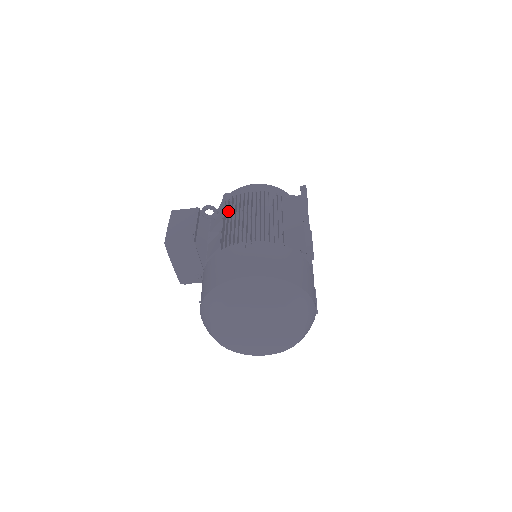
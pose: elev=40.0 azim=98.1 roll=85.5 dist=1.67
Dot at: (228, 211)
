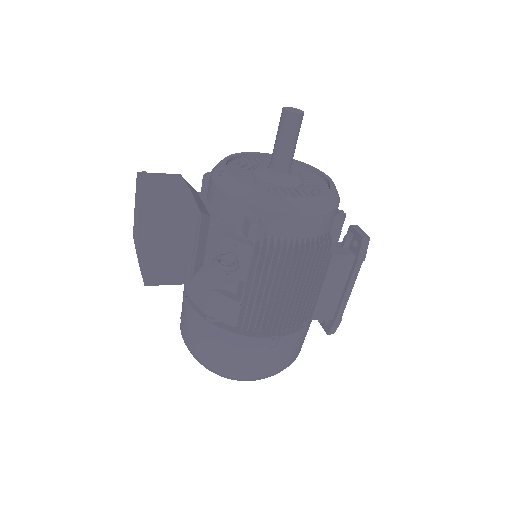
Dot at: (254, 264)
